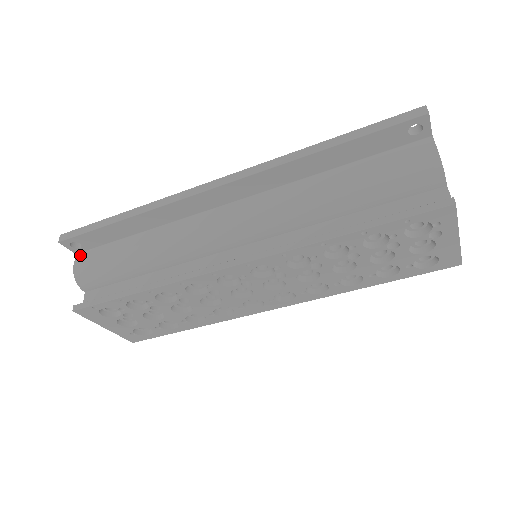
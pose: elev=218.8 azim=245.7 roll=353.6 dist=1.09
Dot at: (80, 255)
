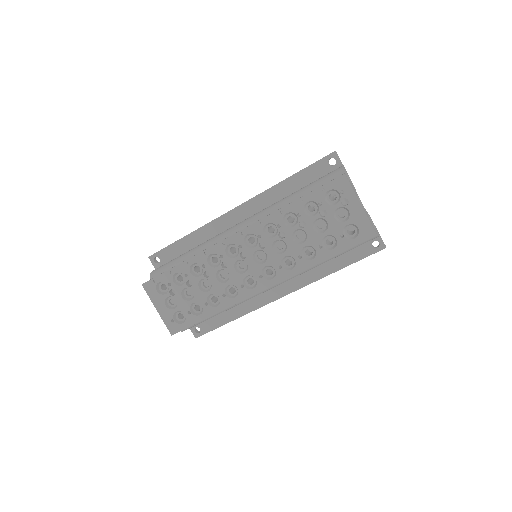
Dot at: occluded
